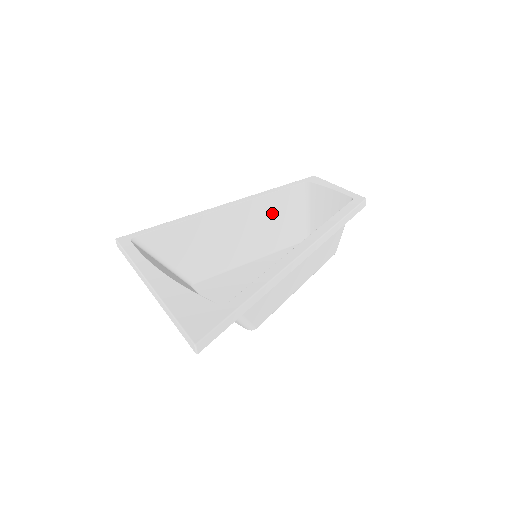
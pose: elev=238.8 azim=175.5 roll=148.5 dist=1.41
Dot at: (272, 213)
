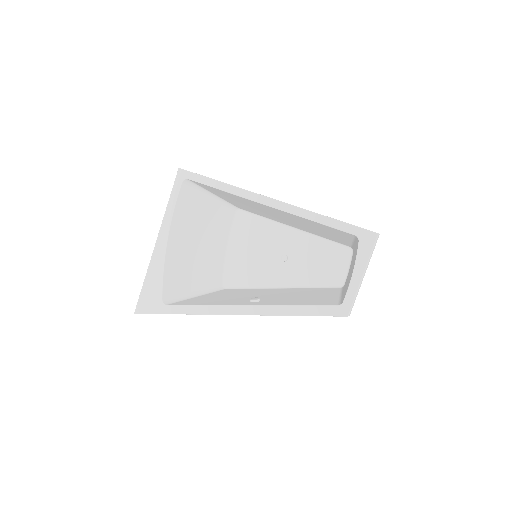
Dot at: (313, 226)
